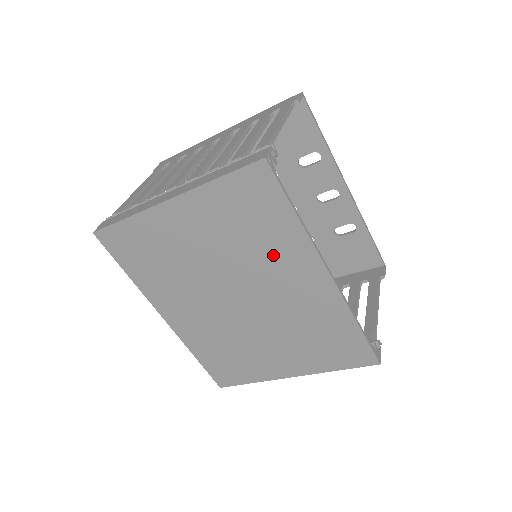
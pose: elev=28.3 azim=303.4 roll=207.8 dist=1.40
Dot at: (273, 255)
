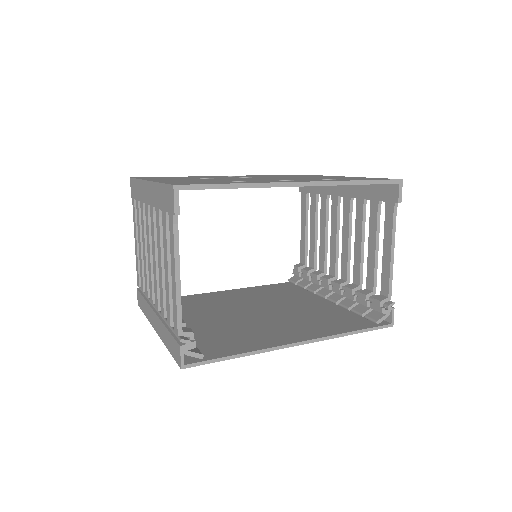
Dot at: occluded
